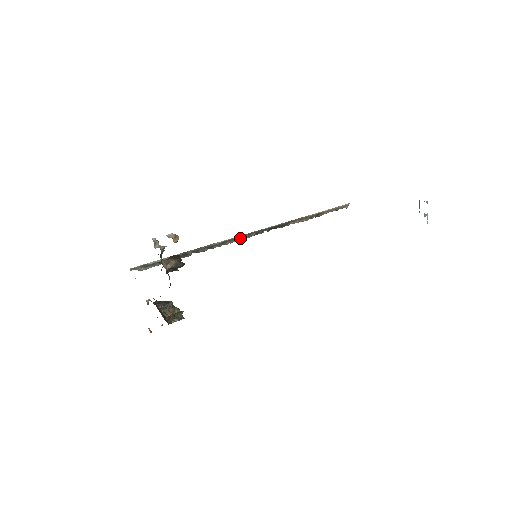
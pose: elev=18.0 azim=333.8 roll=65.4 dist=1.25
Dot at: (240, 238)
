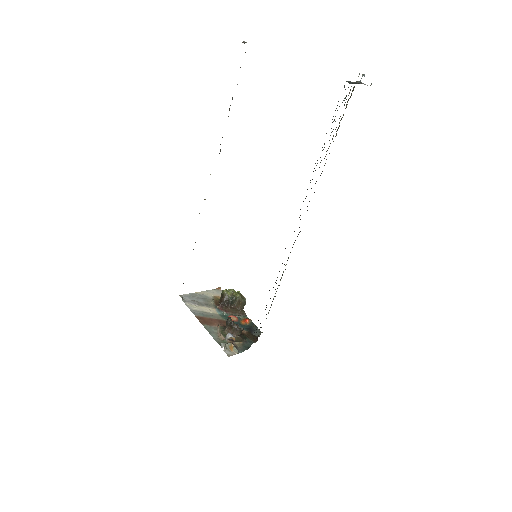
Dot at: occluded
